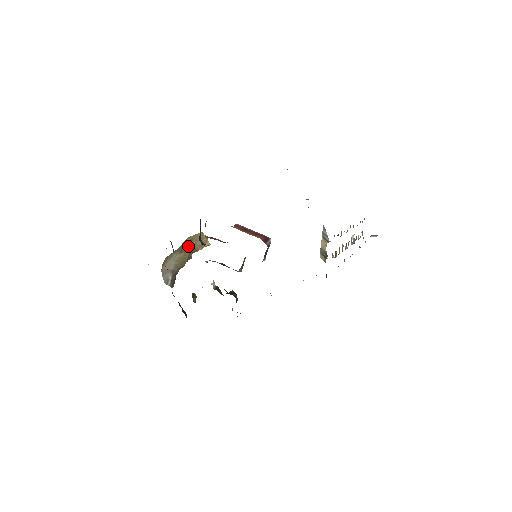
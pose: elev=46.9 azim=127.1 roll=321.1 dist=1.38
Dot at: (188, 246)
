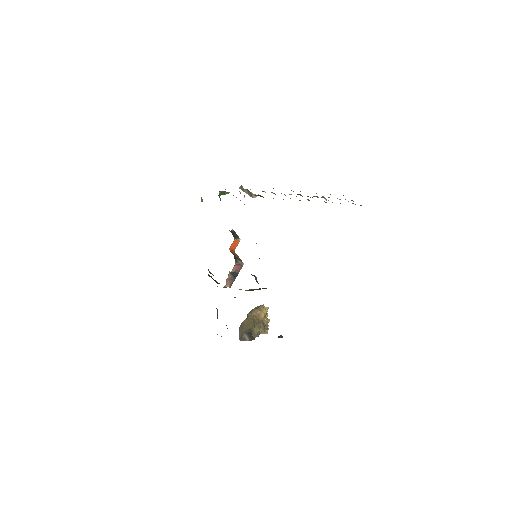
Dot at: (248, 316)
